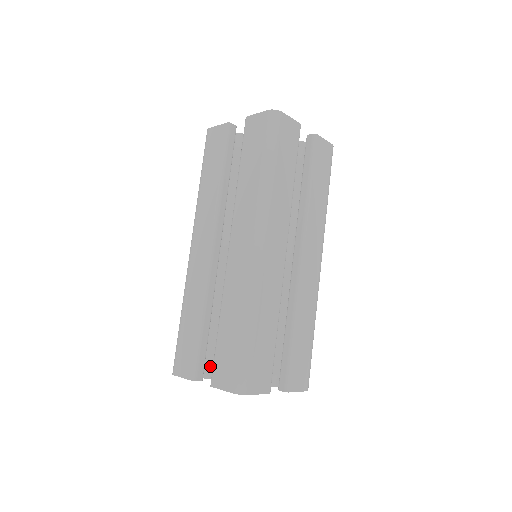
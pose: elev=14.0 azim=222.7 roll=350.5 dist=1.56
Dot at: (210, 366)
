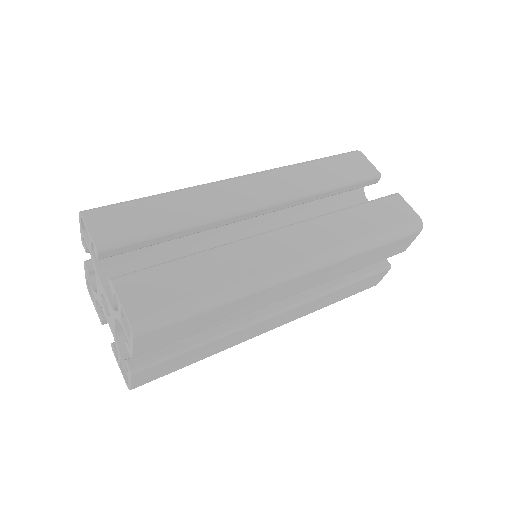
Dot at: (113, 258)
